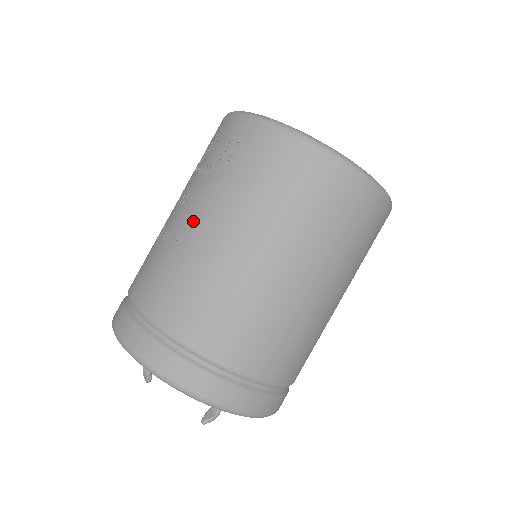
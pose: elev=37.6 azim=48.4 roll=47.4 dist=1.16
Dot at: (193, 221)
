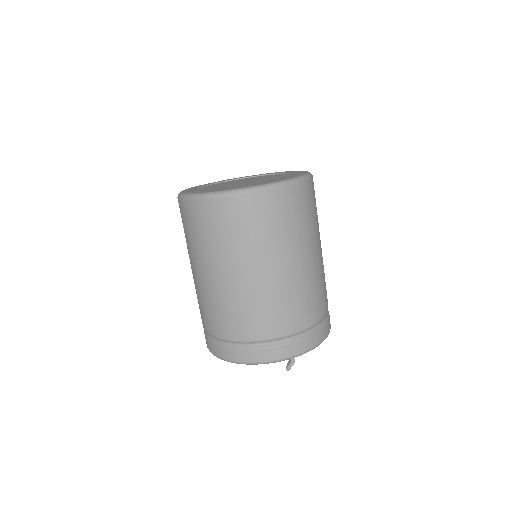
Dot at: (191, 268)
